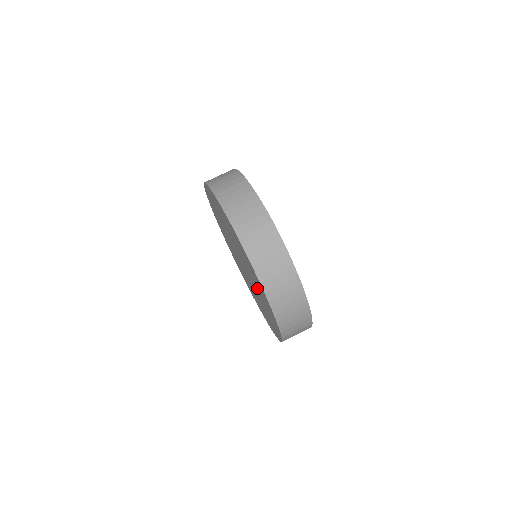
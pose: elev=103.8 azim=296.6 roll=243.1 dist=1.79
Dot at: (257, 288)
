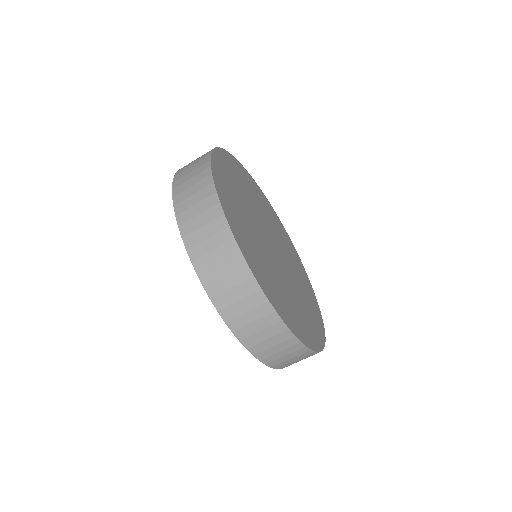
Dot at: occluded
